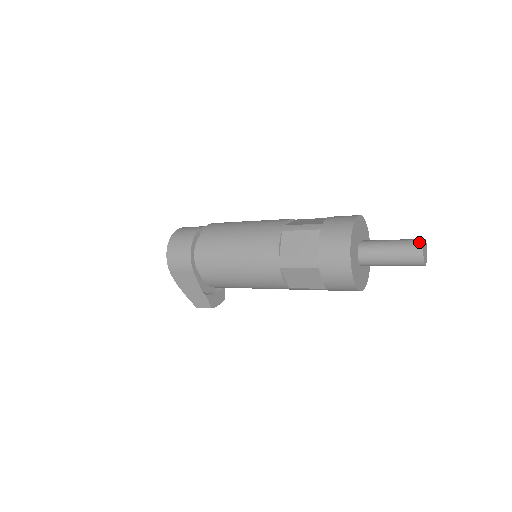
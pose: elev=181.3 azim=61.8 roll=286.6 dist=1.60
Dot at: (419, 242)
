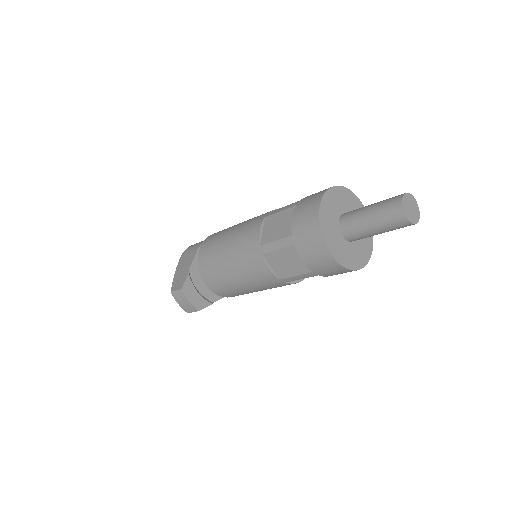
Dot at: occluded
